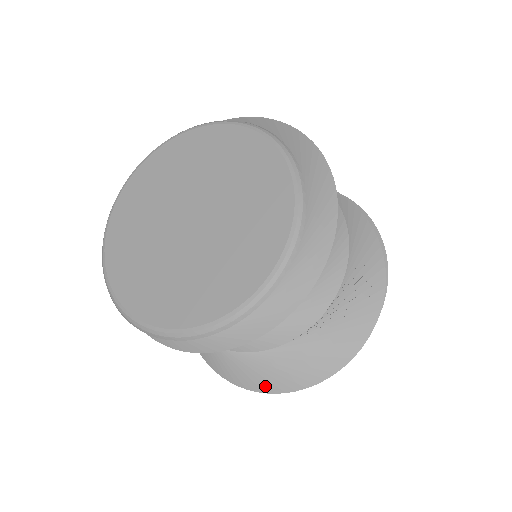
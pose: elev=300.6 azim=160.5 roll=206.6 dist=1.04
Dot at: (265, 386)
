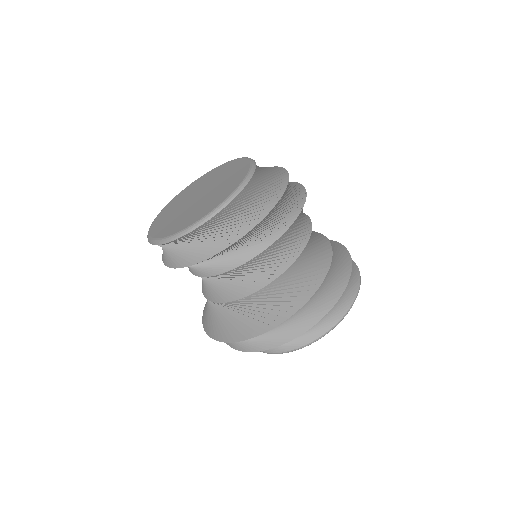
Dot at: (211, 331)
